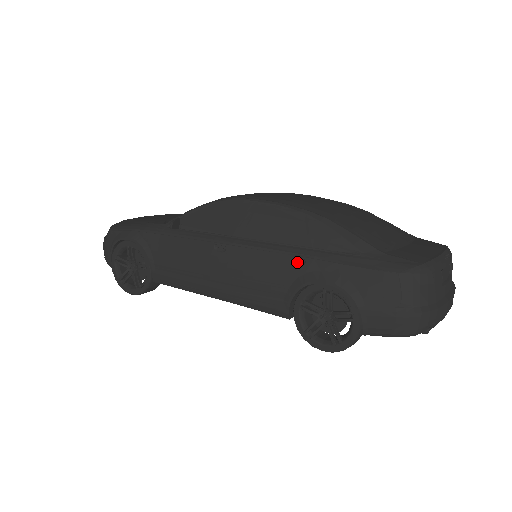
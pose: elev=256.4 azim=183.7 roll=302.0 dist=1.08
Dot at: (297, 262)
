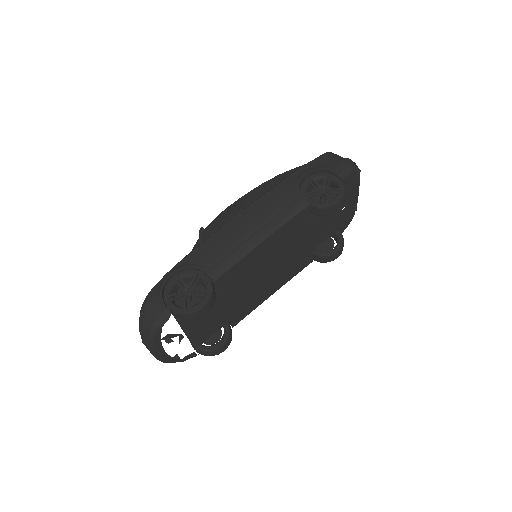
Dot at: (285, 183)
